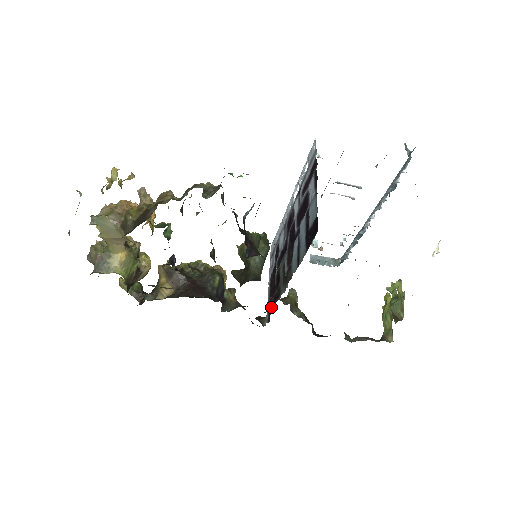
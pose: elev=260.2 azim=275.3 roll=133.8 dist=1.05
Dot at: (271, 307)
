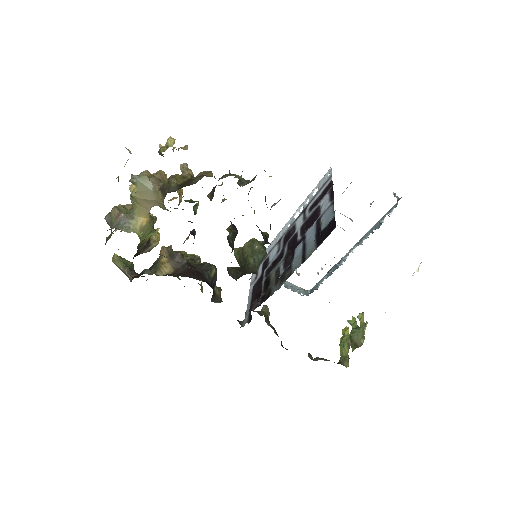
Dot at: (258, 305)
